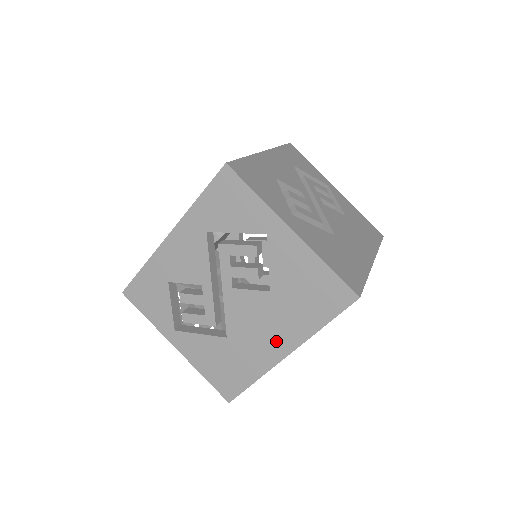
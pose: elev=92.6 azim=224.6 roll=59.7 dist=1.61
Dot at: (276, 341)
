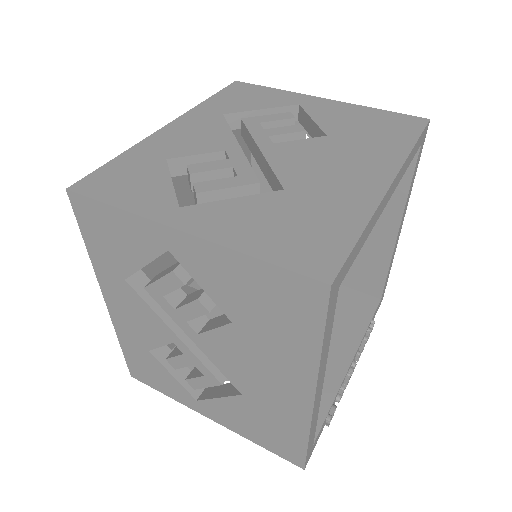
Dot at: (364, 172)
